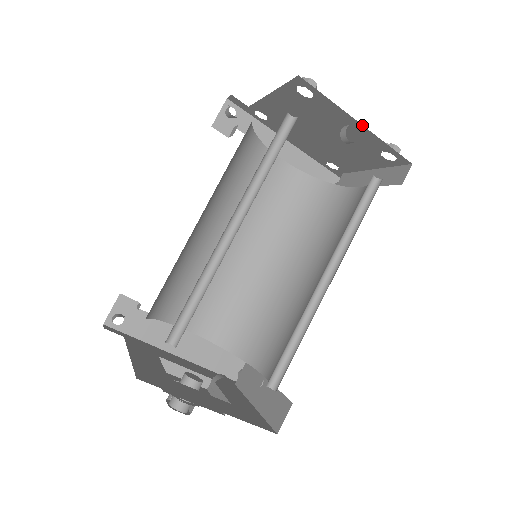
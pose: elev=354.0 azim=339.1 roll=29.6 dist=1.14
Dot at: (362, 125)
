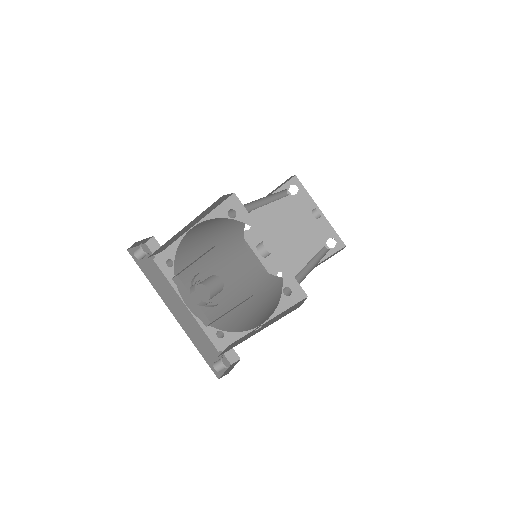
Dot at: (322, 213)
